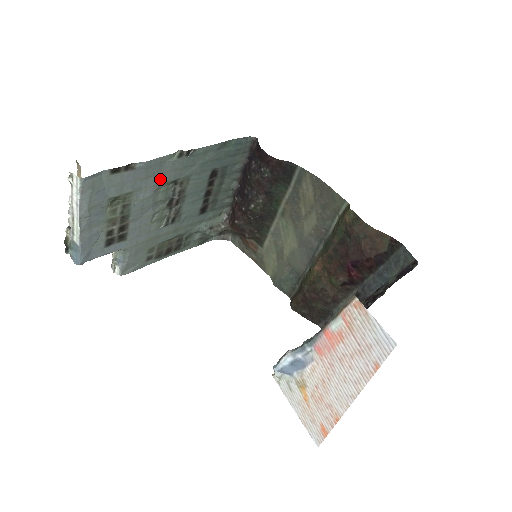
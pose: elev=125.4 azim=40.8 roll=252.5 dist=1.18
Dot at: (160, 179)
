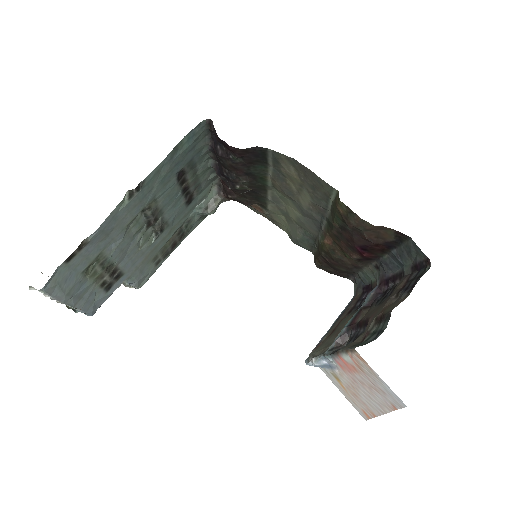
Dot at: (123, 224)
